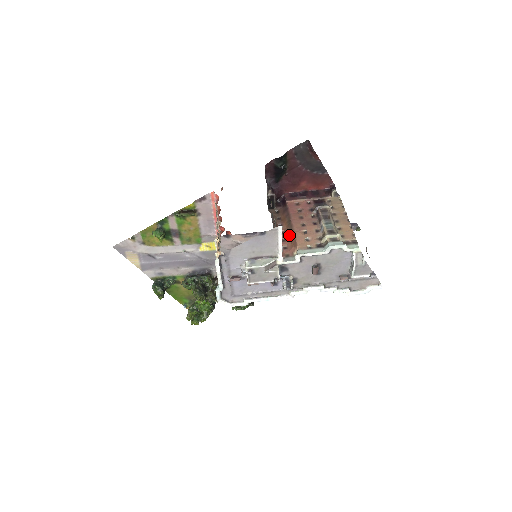
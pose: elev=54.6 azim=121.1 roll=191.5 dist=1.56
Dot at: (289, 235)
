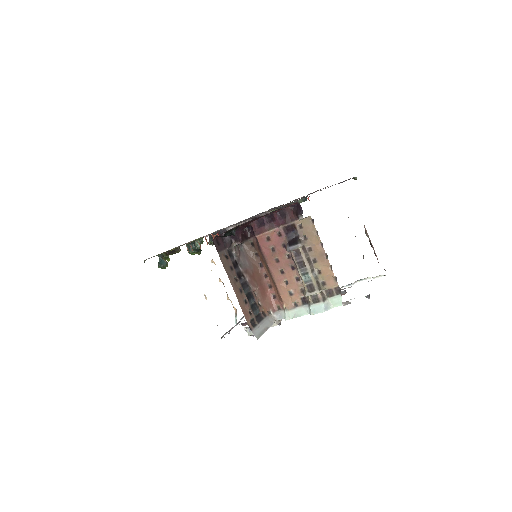
Dot at: (273, 283)
